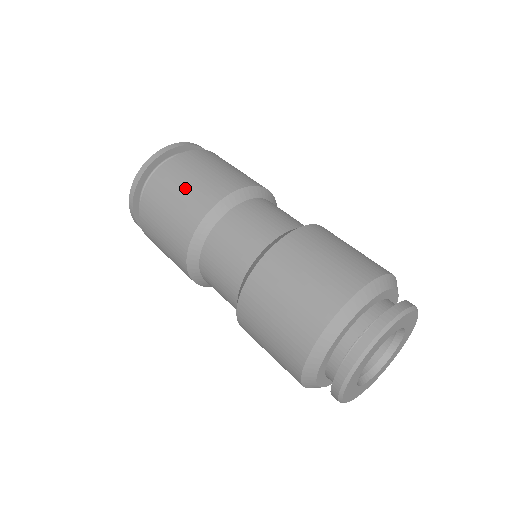
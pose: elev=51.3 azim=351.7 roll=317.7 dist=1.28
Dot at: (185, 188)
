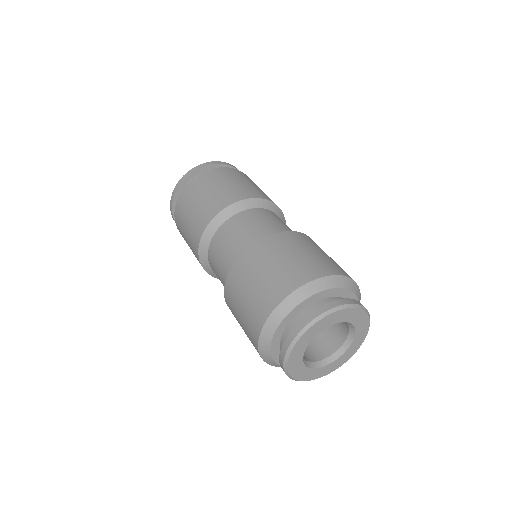
Dot at: (187, 241)
